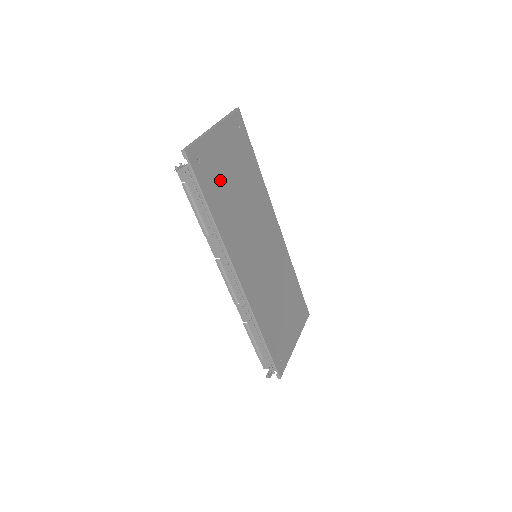
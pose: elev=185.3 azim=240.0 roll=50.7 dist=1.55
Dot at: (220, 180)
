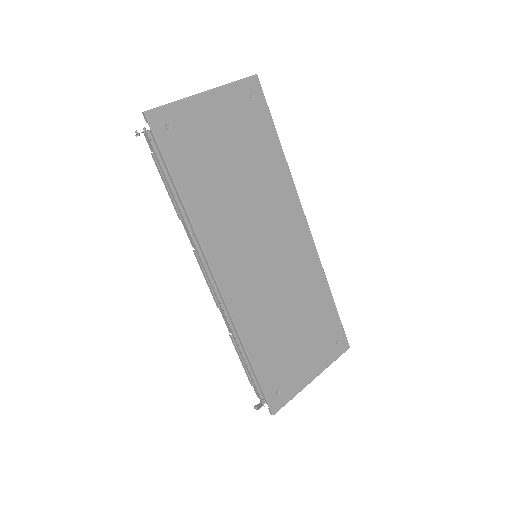
Dot at: (204, 155)
